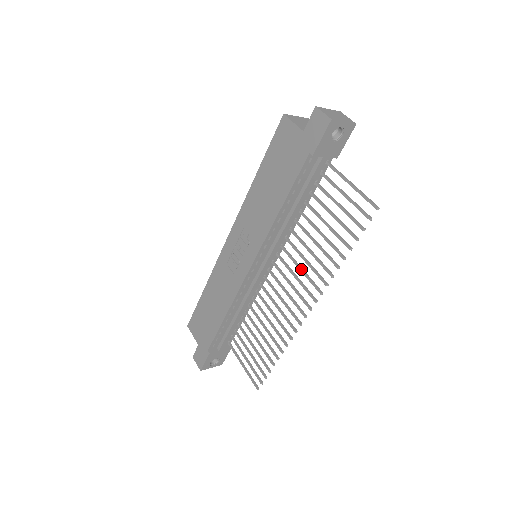
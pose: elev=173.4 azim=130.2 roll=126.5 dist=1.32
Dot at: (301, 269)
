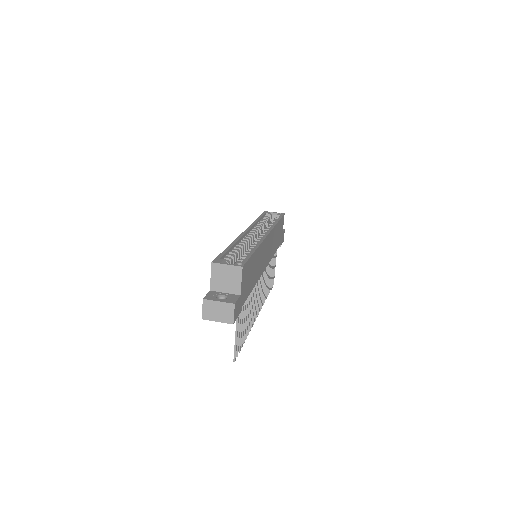
Dot at: occluded
